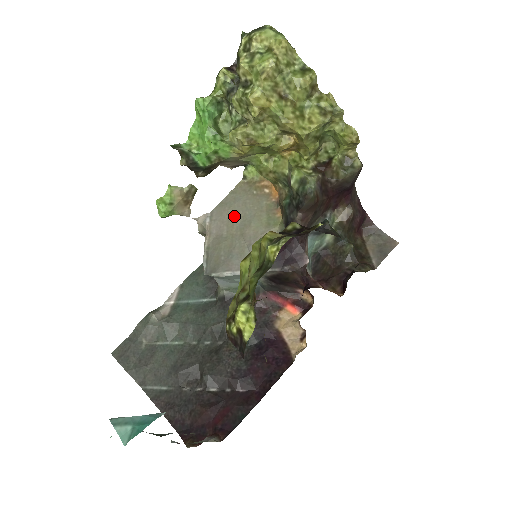
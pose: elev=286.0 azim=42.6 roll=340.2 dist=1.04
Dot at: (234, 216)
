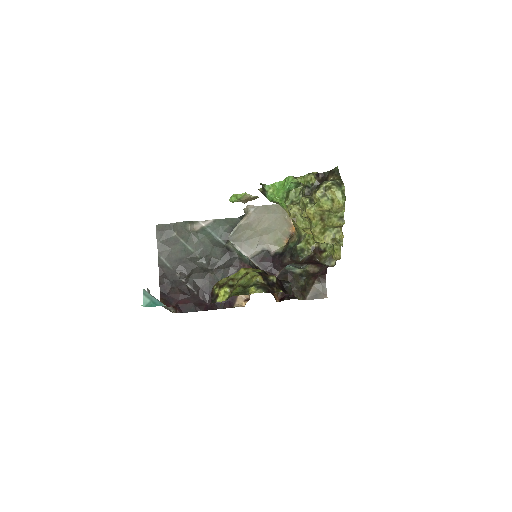
Dot at: (266, 221)
